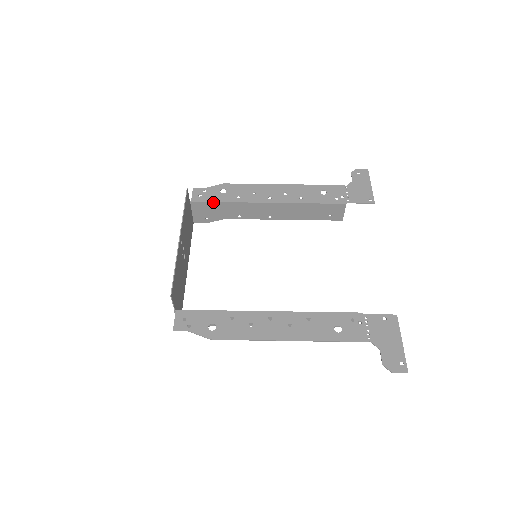
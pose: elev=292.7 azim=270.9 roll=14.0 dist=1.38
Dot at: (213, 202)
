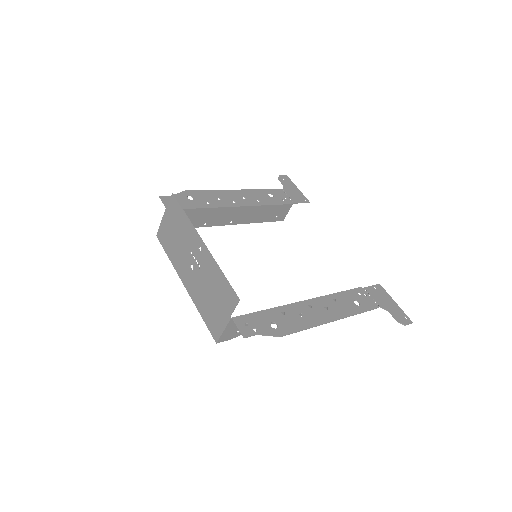
Dot at: (188, 209)
